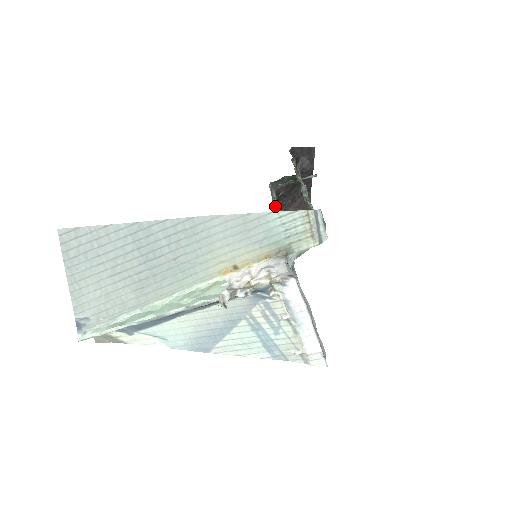
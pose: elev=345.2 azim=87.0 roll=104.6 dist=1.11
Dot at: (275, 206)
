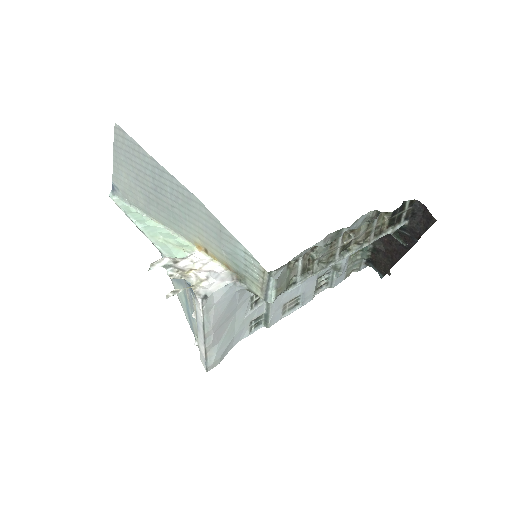
Dot at: occluded
